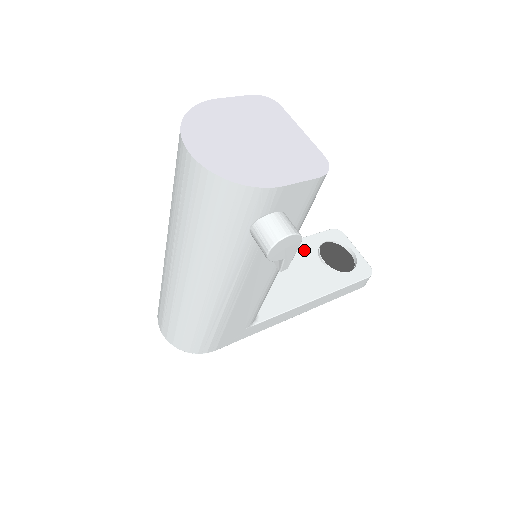
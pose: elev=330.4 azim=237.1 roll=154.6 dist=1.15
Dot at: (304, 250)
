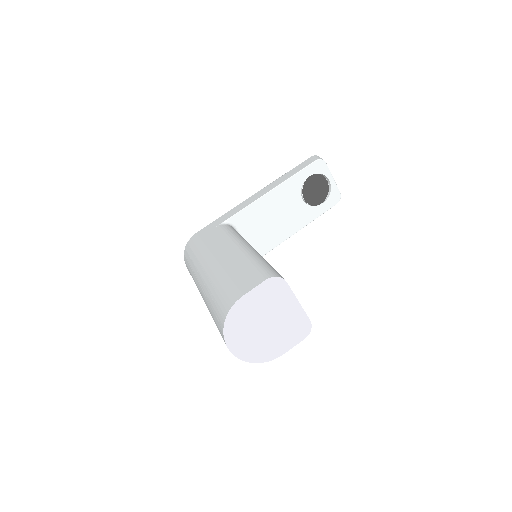
Dot at: (290, 191)
